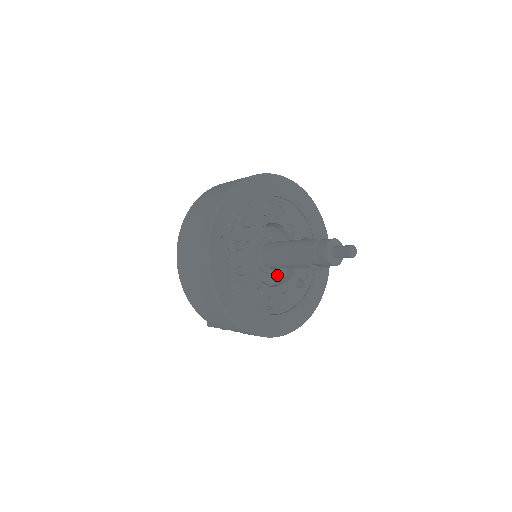
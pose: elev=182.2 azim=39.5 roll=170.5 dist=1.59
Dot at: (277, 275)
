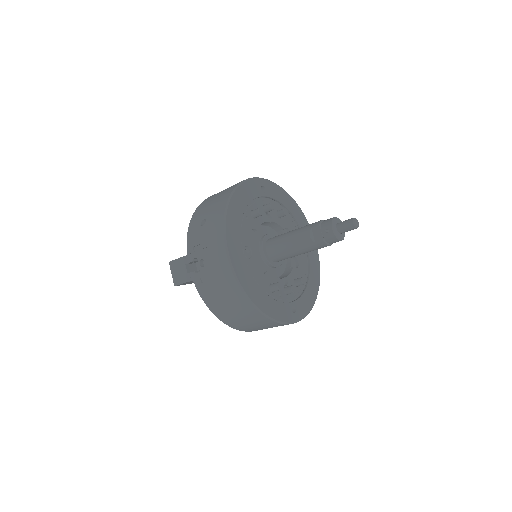
Dot at: (263, 265)
